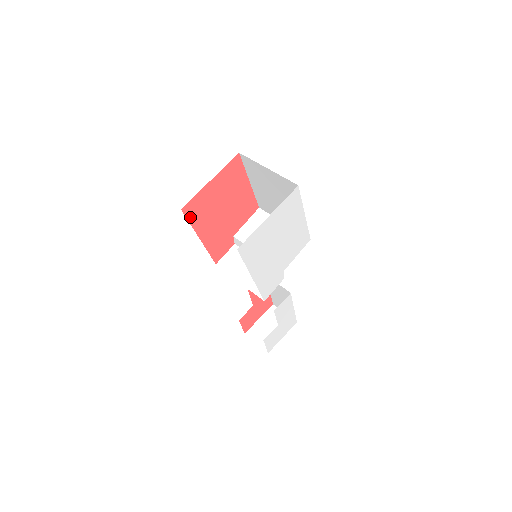
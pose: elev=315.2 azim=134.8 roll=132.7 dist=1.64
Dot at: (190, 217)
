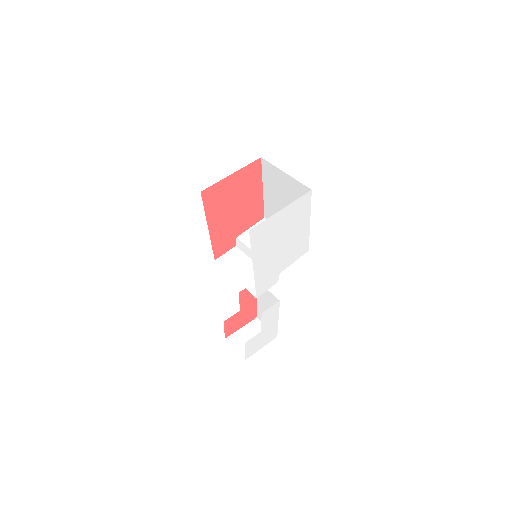
Dot at: (206, 203)
